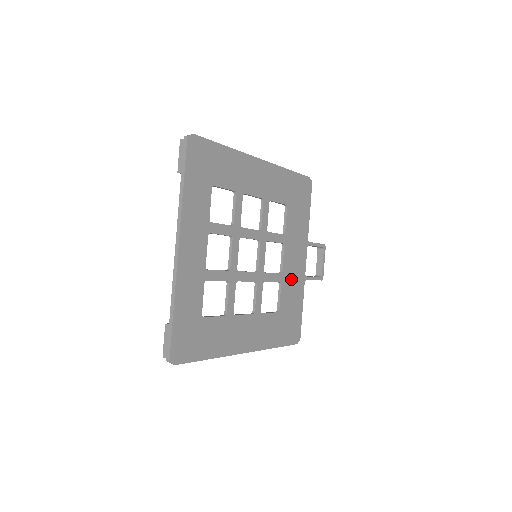
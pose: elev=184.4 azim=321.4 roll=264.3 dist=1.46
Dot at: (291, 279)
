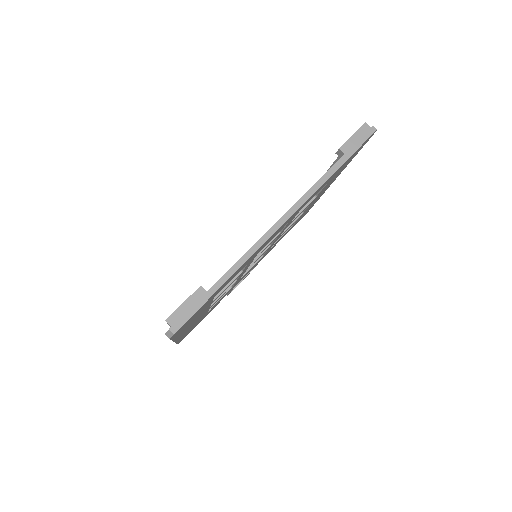
Dot at: occluded
